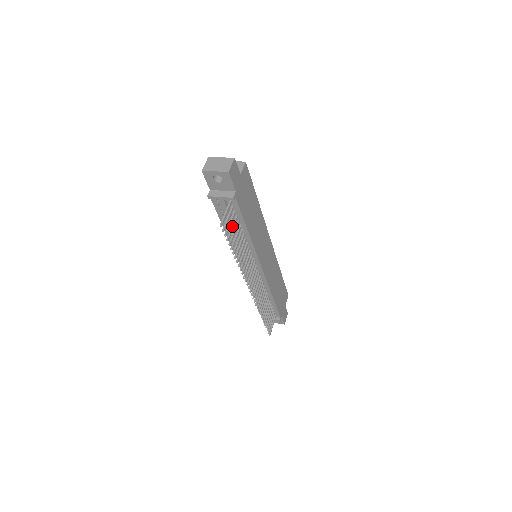
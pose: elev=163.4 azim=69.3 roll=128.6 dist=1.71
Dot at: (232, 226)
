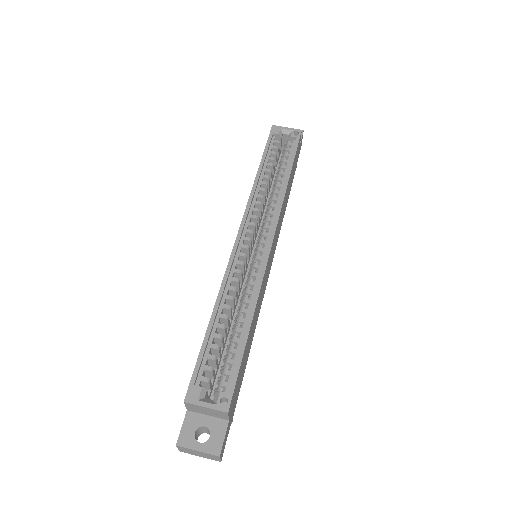
Dot at: occluded
